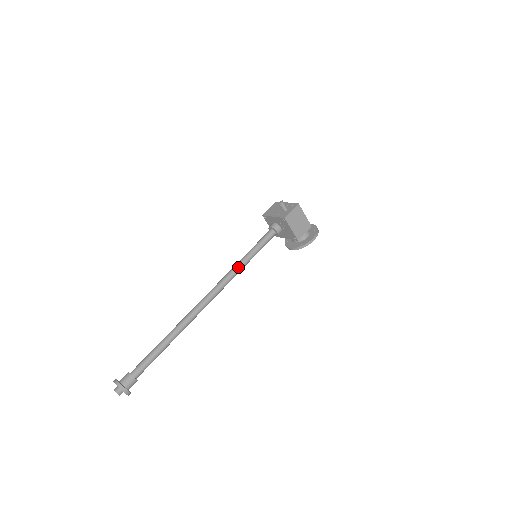
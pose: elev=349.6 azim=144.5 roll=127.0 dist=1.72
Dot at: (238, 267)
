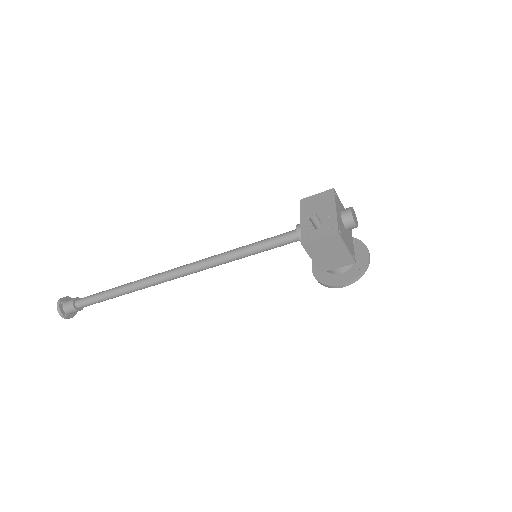
Dot at: (224, 259)
